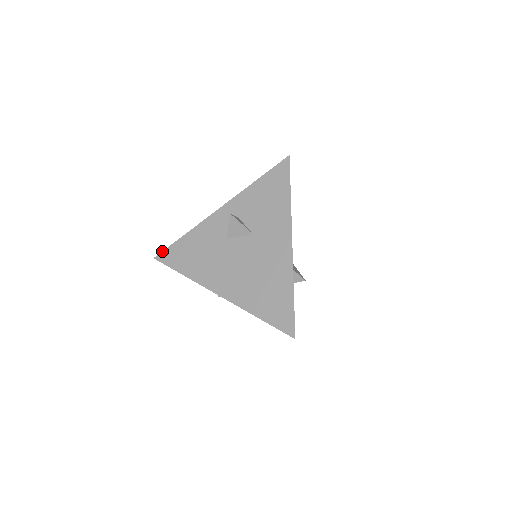
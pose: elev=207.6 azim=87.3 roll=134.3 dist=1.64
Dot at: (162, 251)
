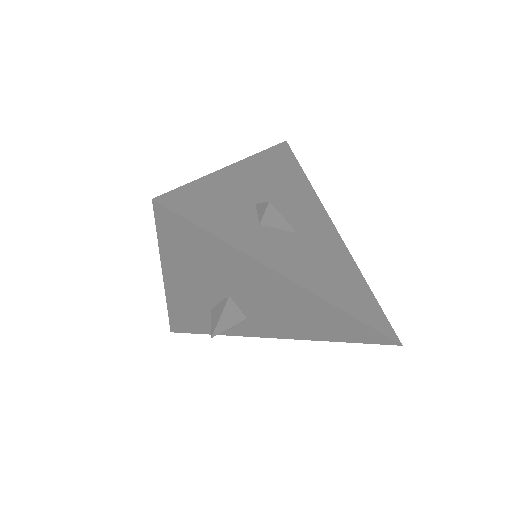
Dot at: occluded
